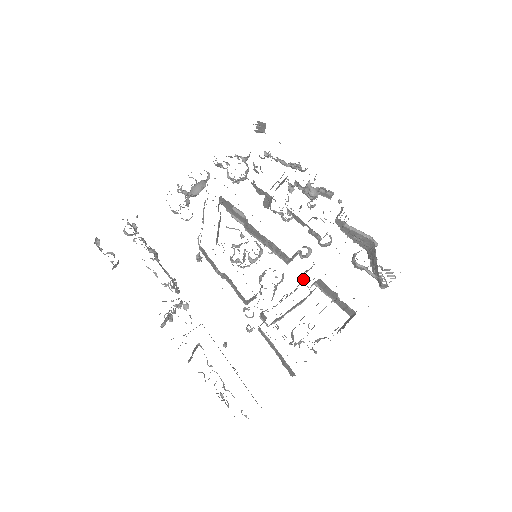
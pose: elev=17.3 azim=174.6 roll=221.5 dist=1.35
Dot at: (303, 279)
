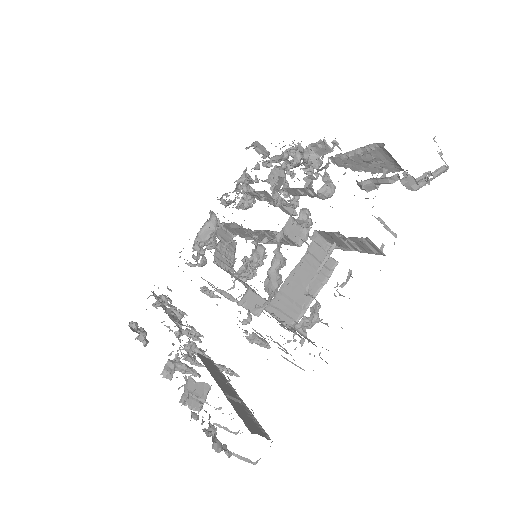
Dot at: occluded
